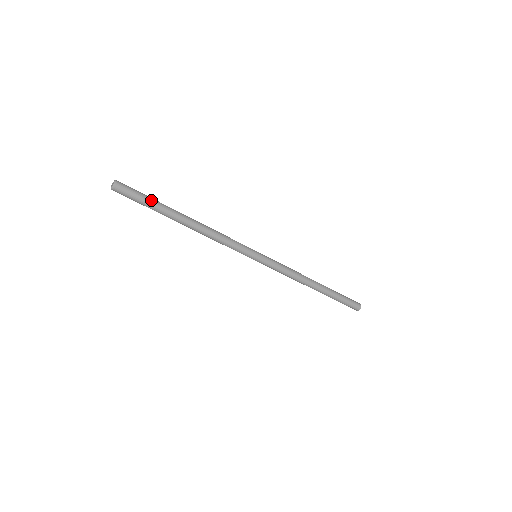
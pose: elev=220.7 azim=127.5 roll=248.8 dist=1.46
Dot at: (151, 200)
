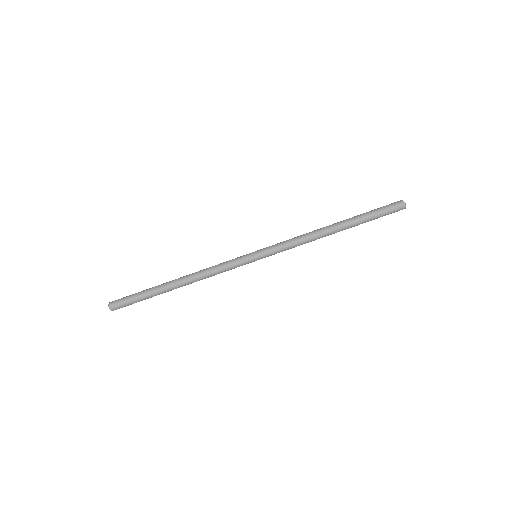
Dot at: (140, 292)
